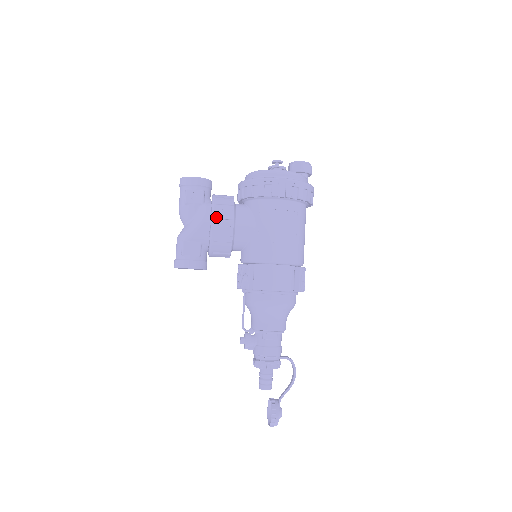
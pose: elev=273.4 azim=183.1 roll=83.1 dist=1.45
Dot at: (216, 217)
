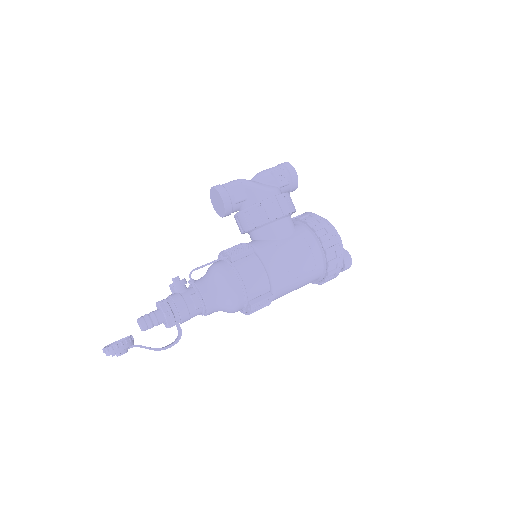
Dot at: (279, 199)
